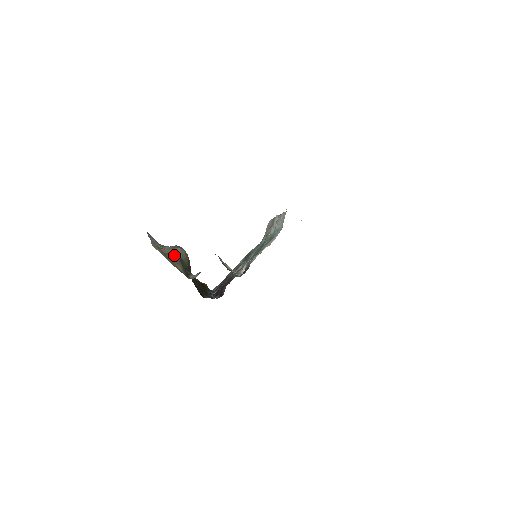
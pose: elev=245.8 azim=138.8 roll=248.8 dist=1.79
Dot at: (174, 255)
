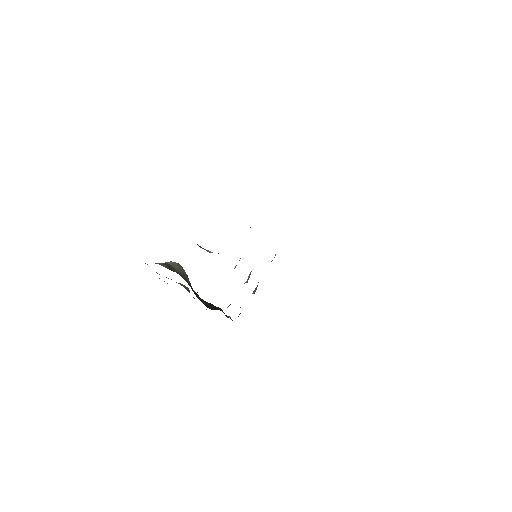
Dot at: (162, 263)
